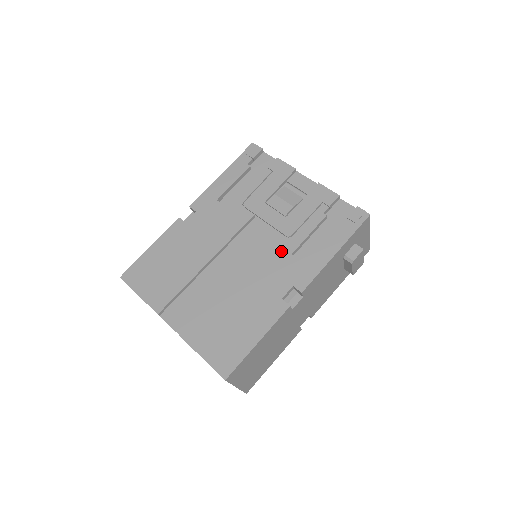
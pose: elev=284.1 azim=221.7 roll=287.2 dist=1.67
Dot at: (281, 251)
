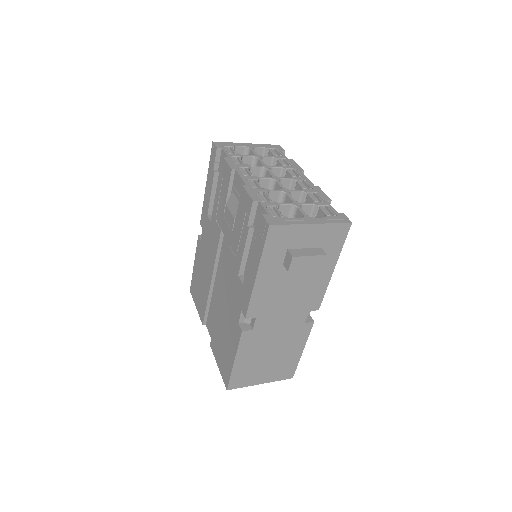
Dot at: (234, 272)
